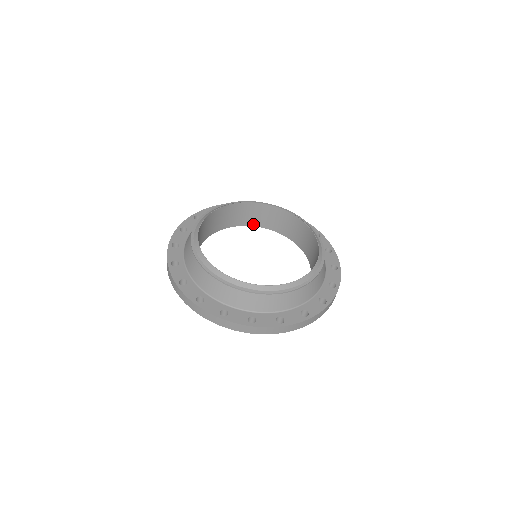
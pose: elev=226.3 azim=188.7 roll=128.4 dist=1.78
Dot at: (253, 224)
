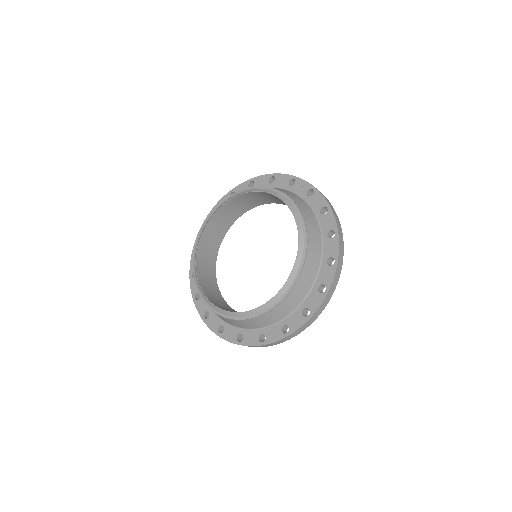
Dot at: (268, 202)
